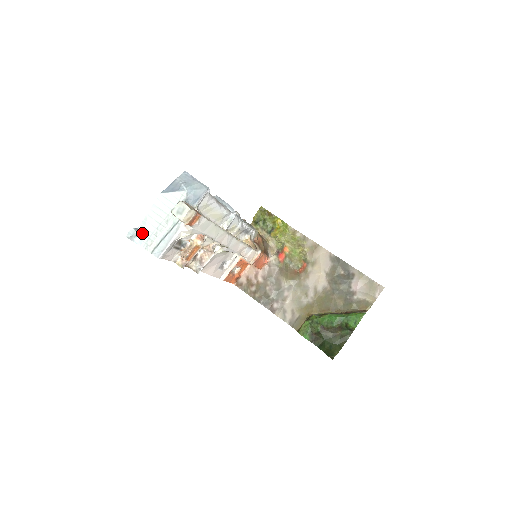
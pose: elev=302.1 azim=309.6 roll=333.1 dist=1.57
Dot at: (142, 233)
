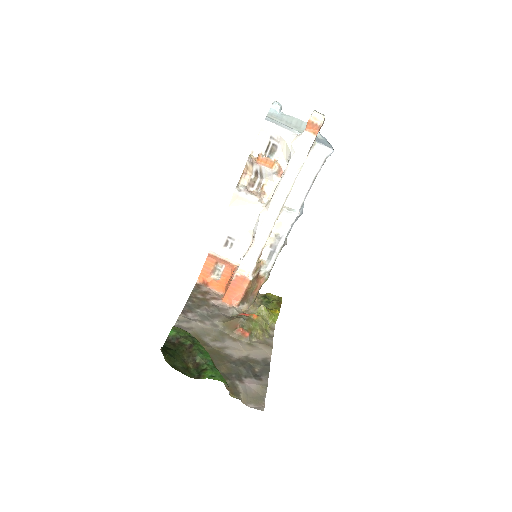
Dot at: (279, 113)
